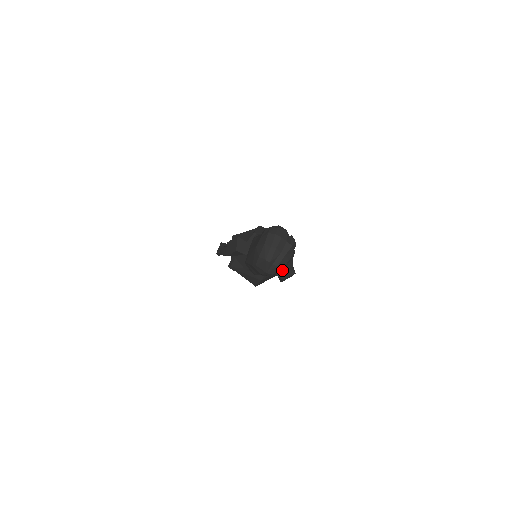
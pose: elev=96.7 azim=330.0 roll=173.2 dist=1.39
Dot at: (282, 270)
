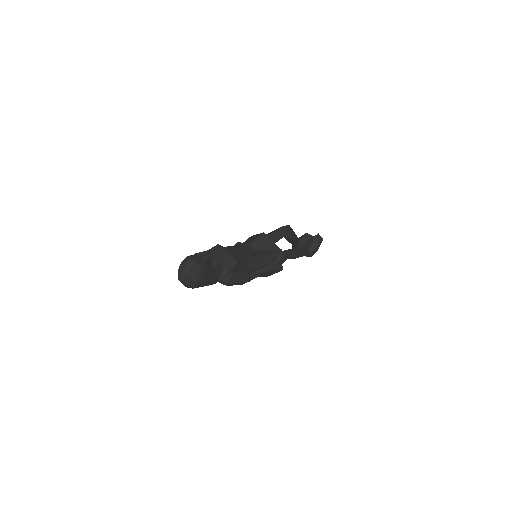
Dot at: (220, 280)
